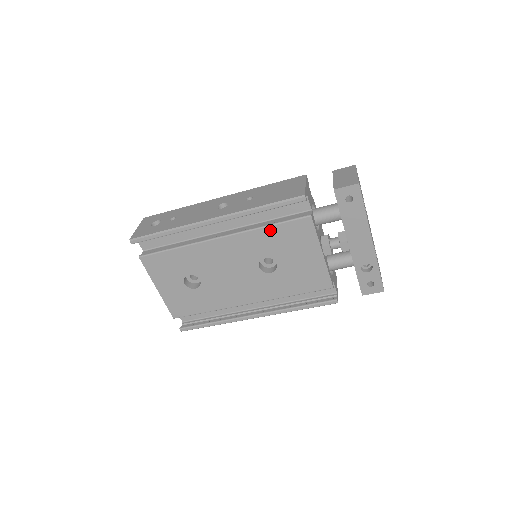
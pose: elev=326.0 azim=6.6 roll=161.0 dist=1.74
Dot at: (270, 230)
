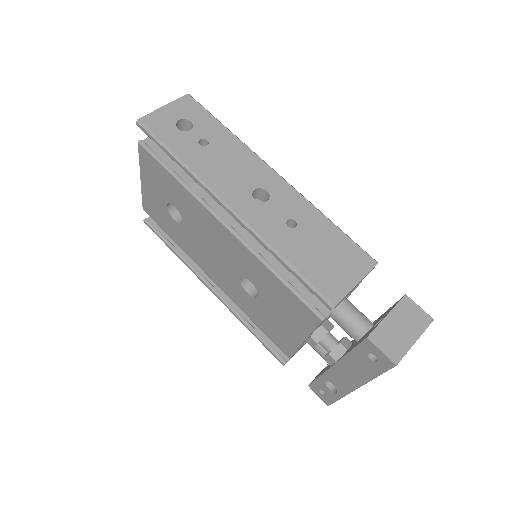
Dot at: (274, 278)
